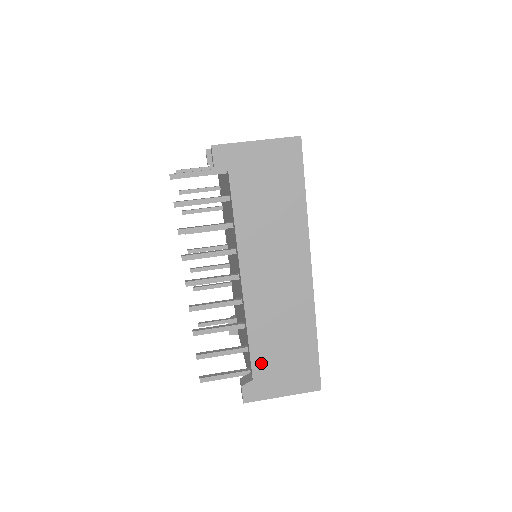
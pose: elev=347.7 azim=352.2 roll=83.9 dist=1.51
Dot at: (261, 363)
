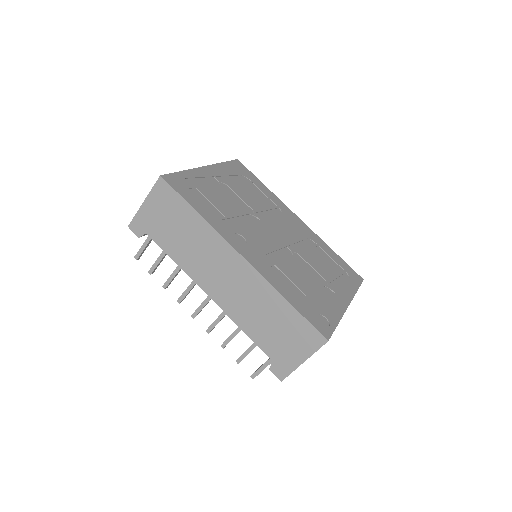
Dot at: (267, 345)
